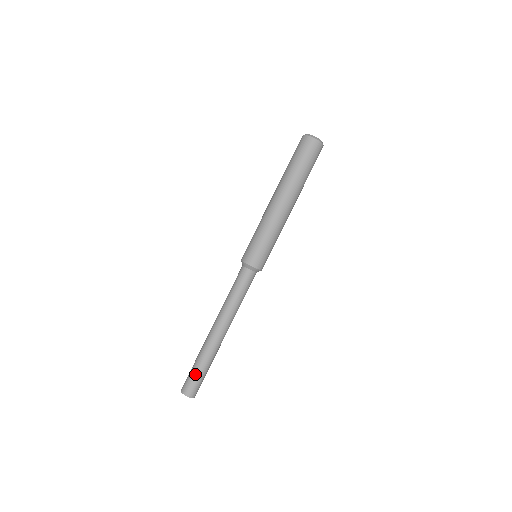
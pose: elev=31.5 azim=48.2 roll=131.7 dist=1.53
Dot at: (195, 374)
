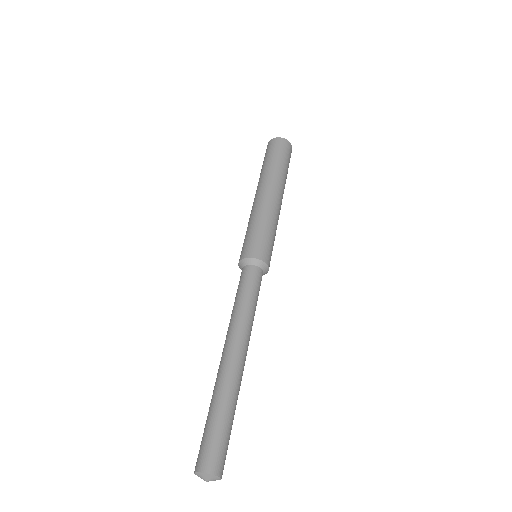
Dot at: (213, 428)
